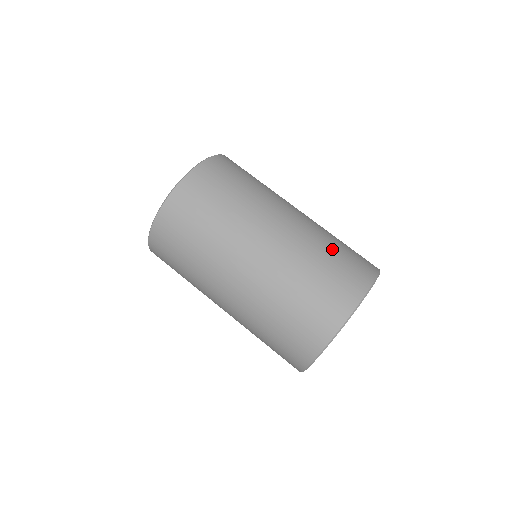
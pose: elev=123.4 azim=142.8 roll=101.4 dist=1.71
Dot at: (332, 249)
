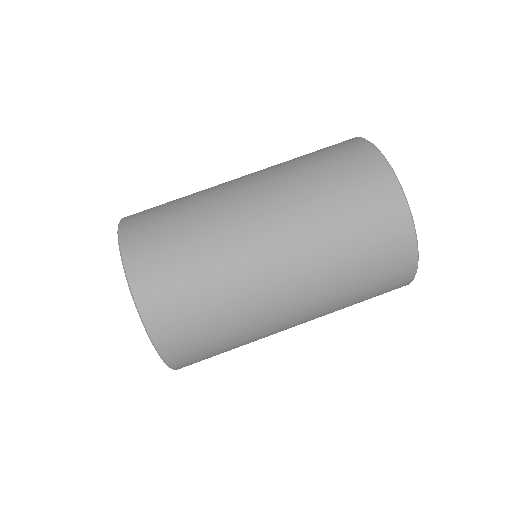
Dot at: (300, 156)
